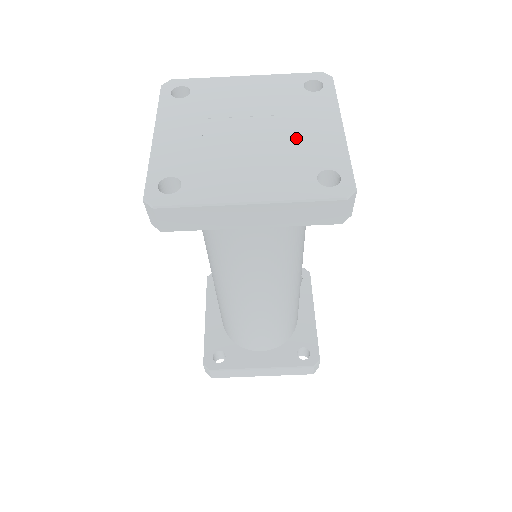
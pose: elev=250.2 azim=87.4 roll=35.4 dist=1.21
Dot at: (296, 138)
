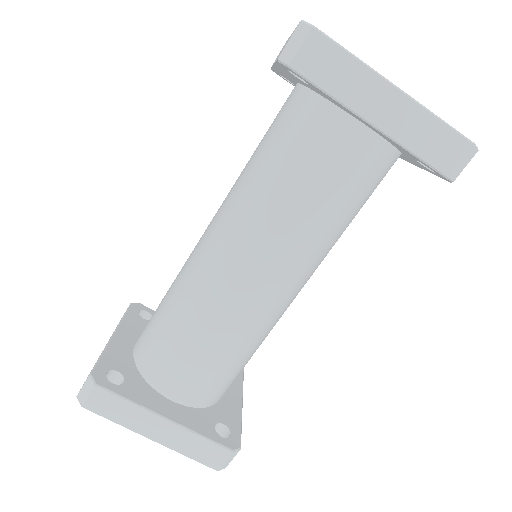
Dot at: occluded
